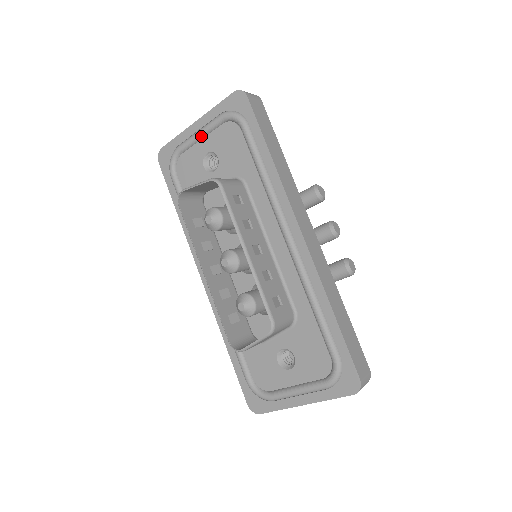
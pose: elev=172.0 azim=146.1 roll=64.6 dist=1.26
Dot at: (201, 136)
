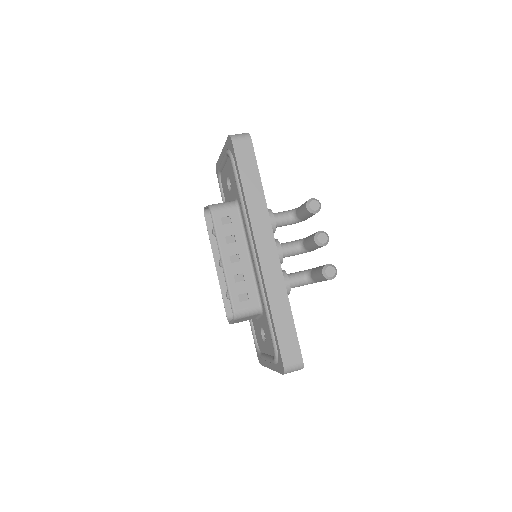
Dot at: (223, 163)
